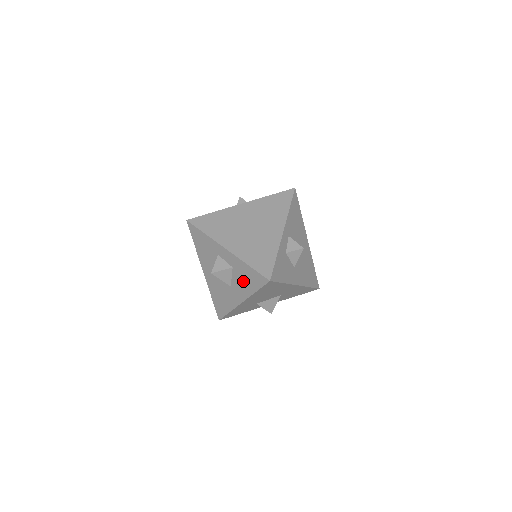
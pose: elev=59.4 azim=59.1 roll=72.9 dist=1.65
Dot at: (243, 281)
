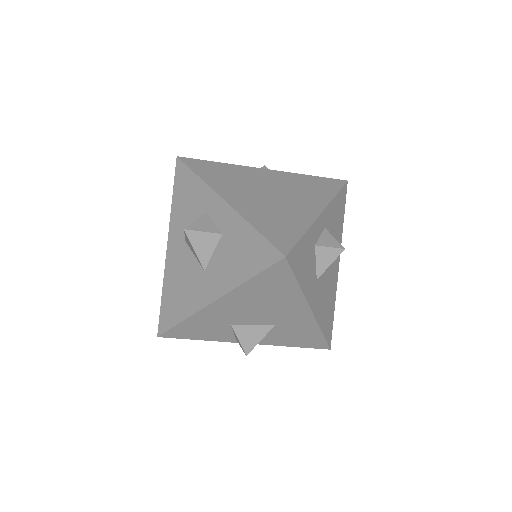
Dot at: (232, 259)
